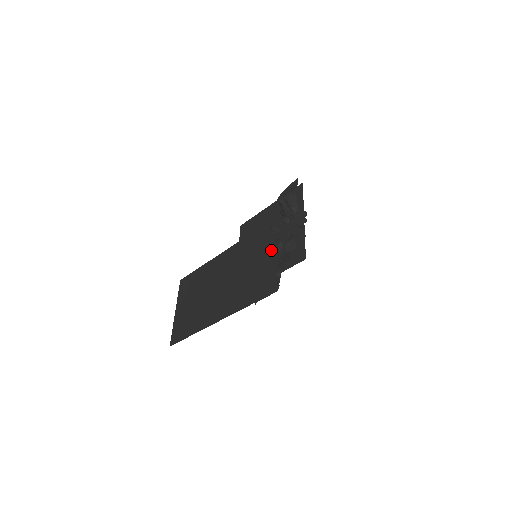
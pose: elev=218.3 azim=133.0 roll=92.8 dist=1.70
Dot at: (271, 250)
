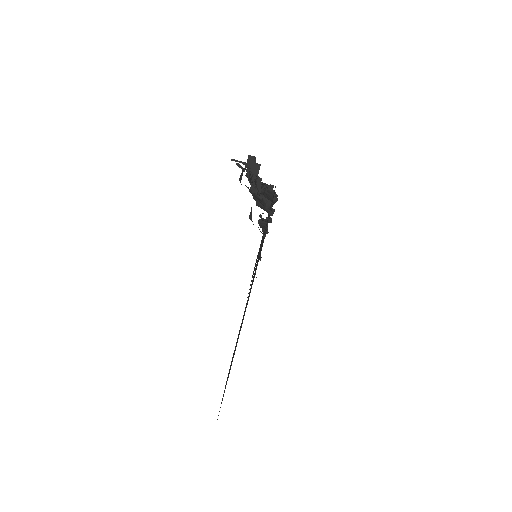
Dot at: occluded
